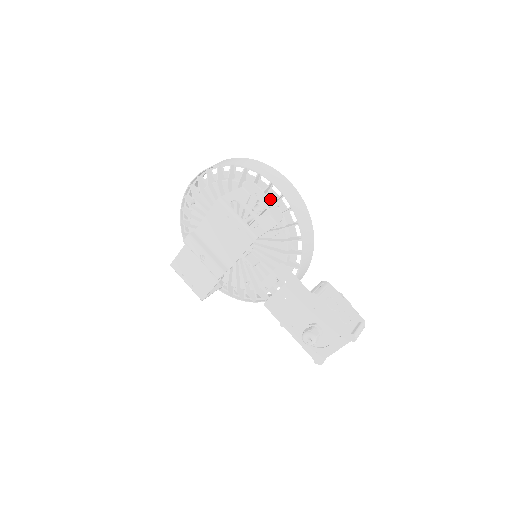
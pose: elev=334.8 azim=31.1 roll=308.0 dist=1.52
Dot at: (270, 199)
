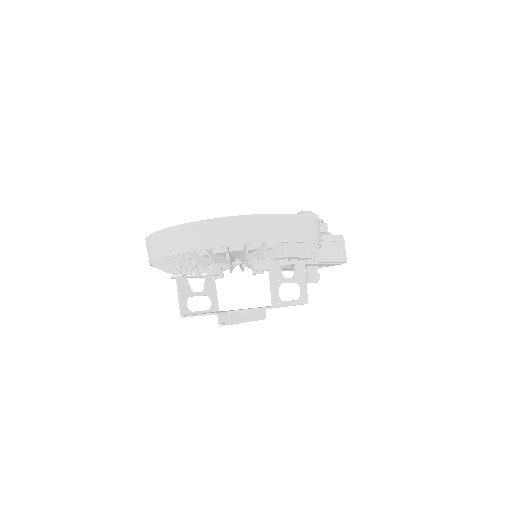
Dot at: (302, 256)
